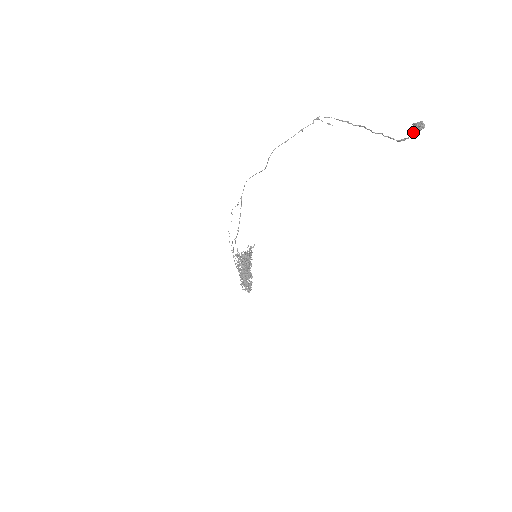
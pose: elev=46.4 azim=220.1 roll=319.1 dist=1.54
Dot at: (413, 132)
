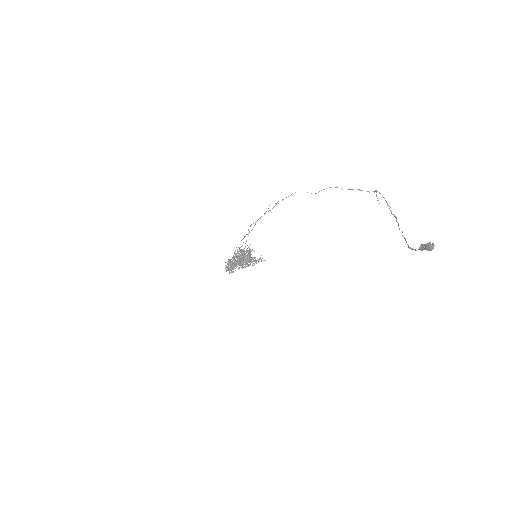
Dot at: (422, 247)
